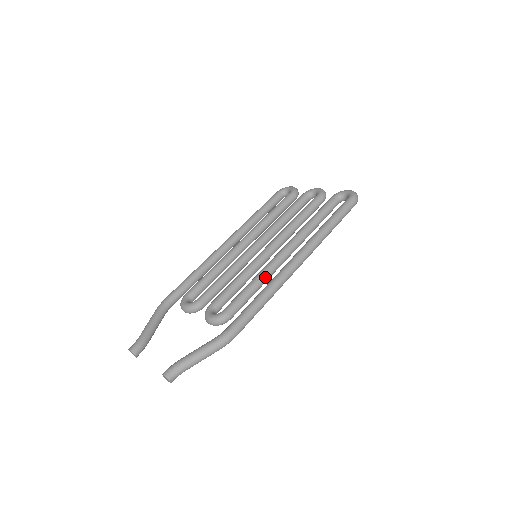
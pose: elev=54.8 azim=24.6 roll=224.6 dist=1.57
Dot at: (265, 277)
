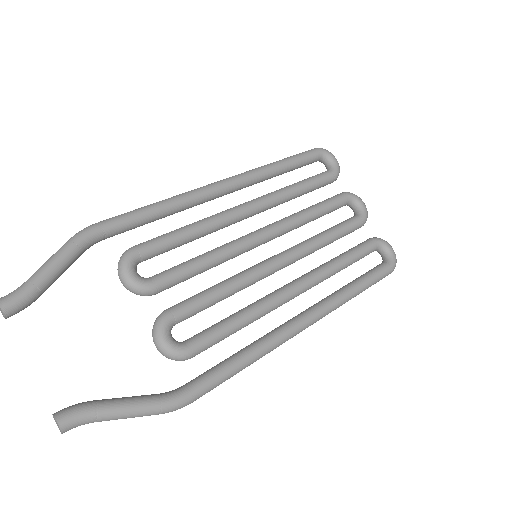
Dot at: (259, 318)
